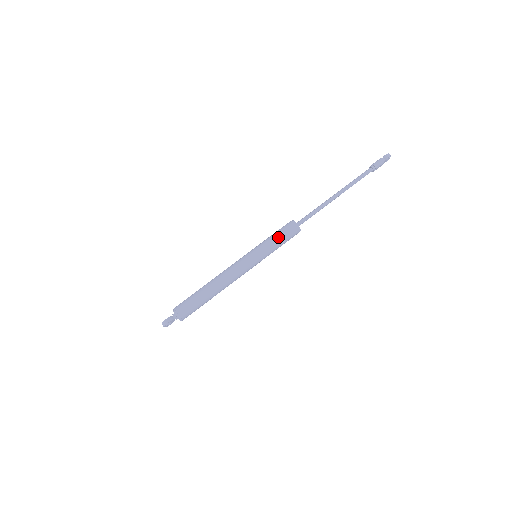
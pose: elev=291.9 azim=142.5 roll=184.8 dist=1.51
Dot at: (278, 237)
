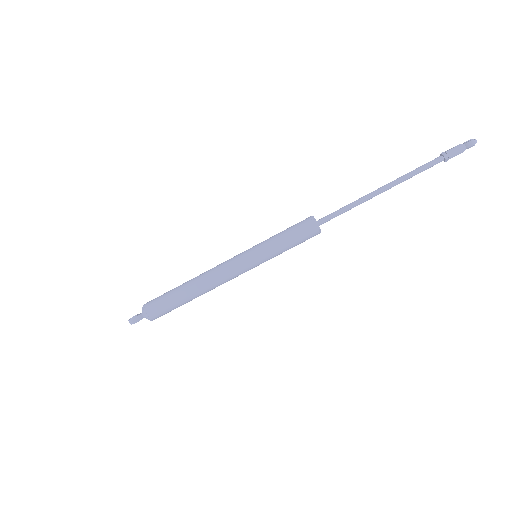
Dot at: (289, 240)
